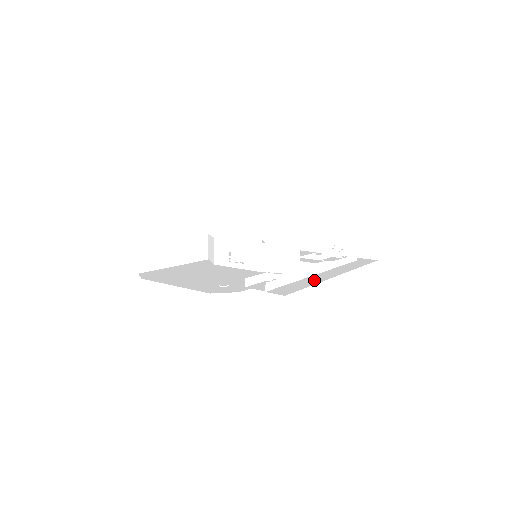
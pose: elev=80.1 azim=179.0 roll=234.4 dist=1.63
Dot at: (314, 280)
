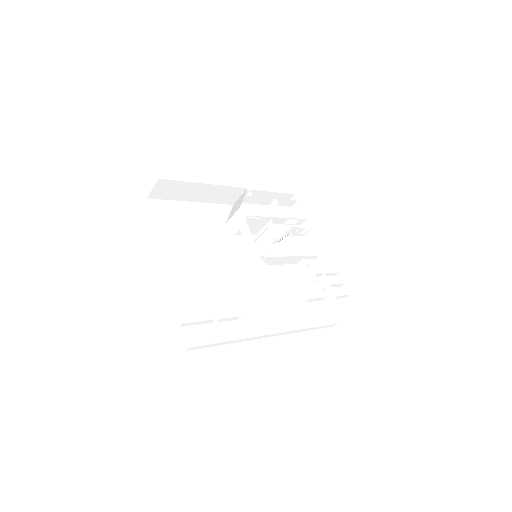
Dot at: (248, 352)
